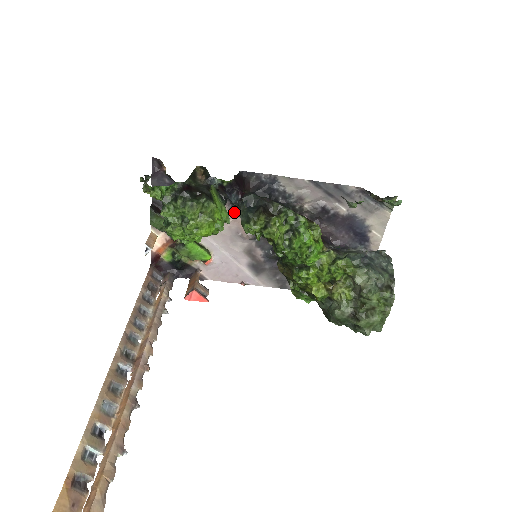
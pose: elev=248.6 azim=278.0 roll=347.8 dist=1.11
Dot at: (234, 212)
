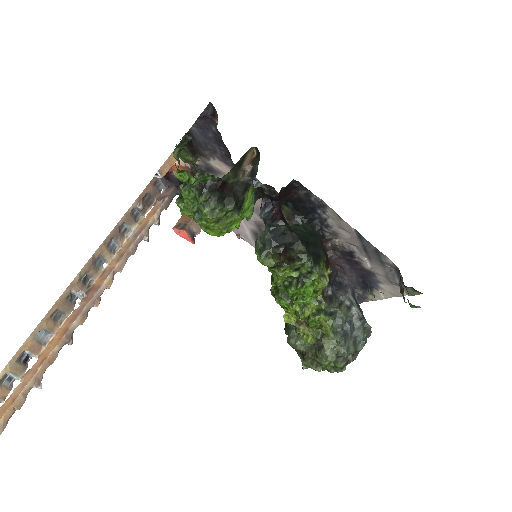
Dot at: occluded
